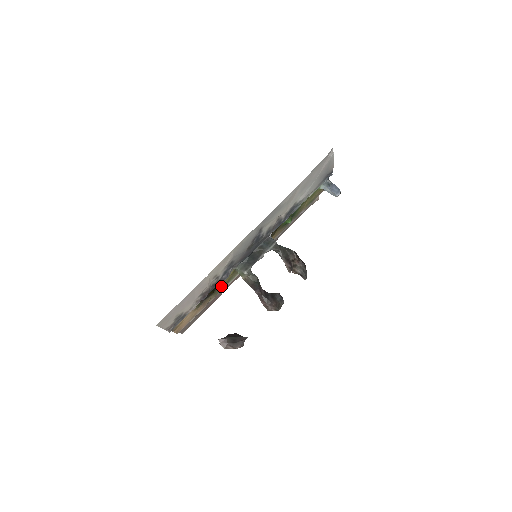
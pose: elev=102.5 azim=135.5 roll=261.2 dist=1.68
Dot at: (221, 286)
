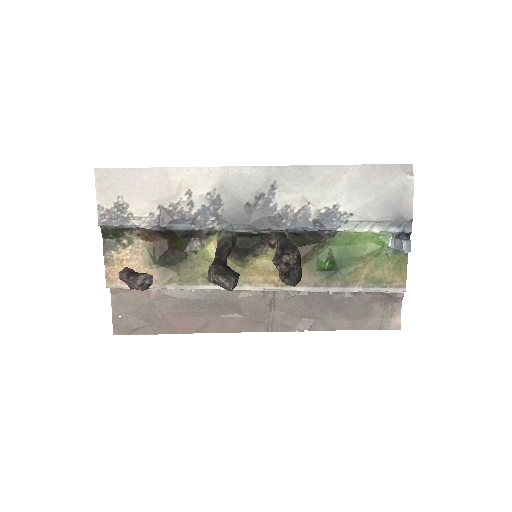
Dot at: (195, 272)
